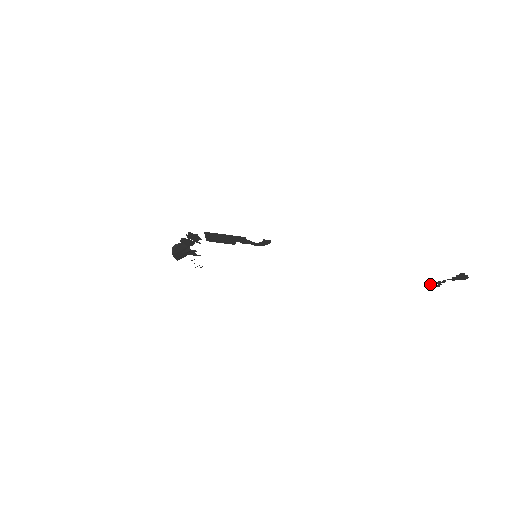
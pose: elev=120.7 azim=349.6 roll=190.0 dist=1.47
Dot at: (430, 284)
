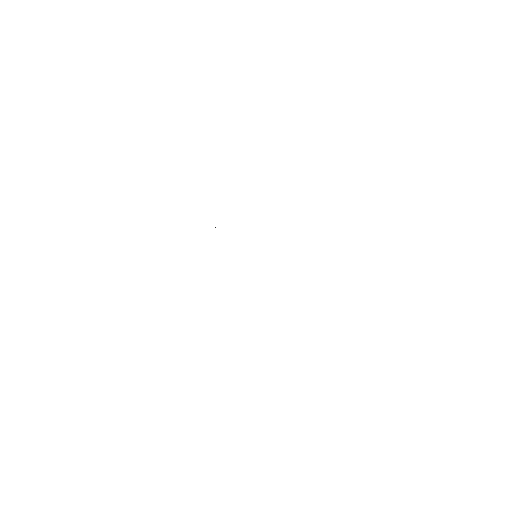
Dot at: occluded
